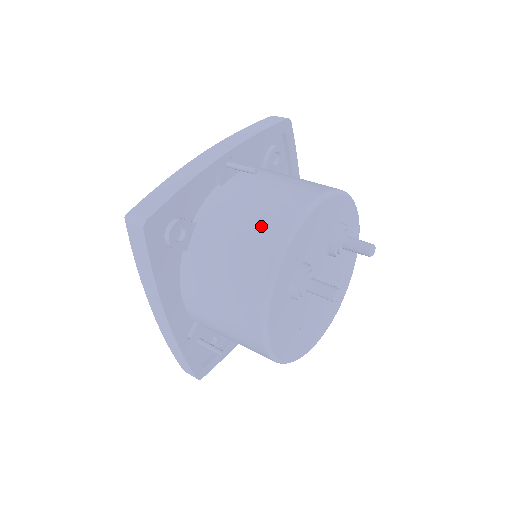
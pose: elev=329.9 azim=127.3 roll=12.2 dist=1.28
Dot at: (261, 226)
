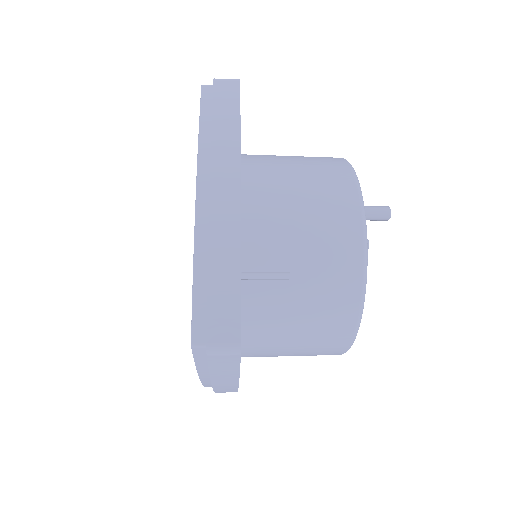
Dot at: occluded
